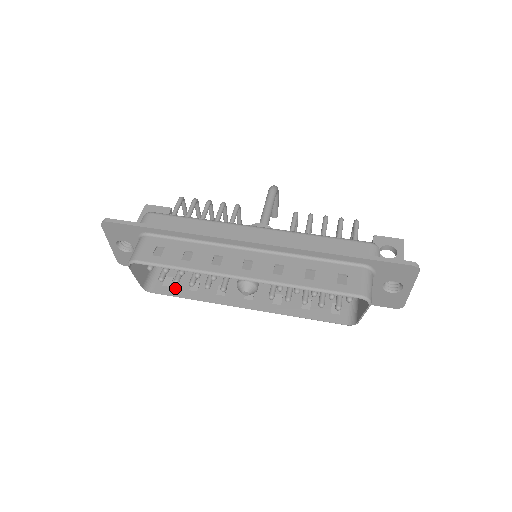
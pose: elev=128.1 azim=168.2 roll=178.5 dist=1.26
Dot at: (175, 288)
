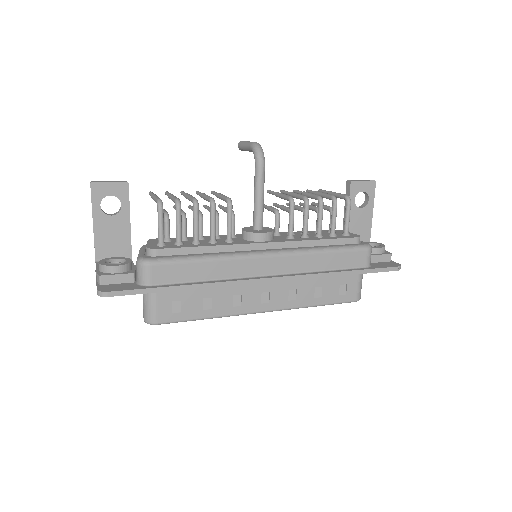
Dot at: occluded
